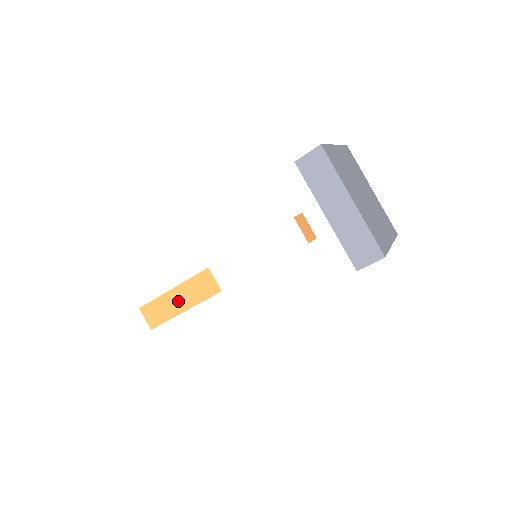
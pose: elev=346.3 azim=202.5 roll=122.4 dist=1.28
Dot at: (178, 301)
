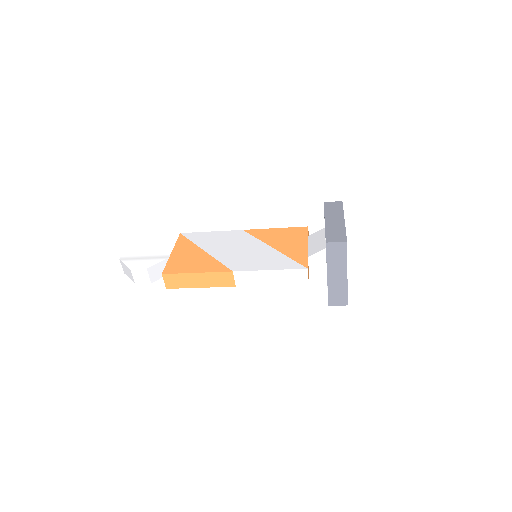
Dot at: (198, 281)
